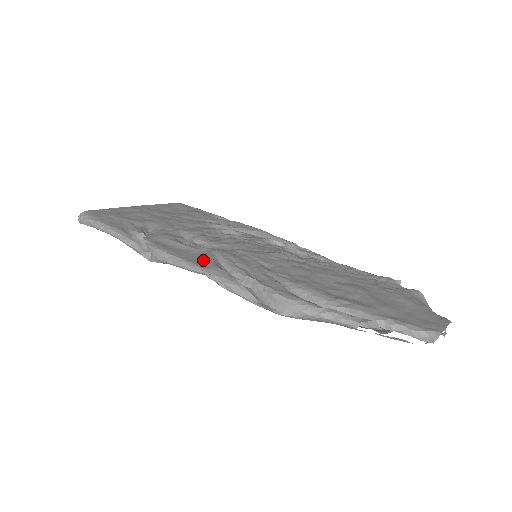
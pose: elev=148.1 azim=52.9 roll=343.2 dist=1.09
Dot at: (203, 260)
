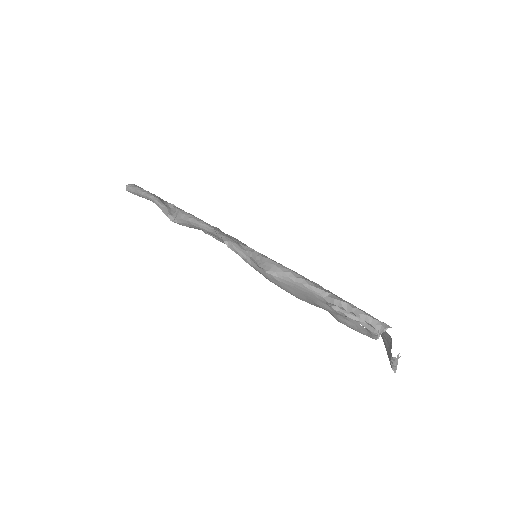
Dot at: occluded
